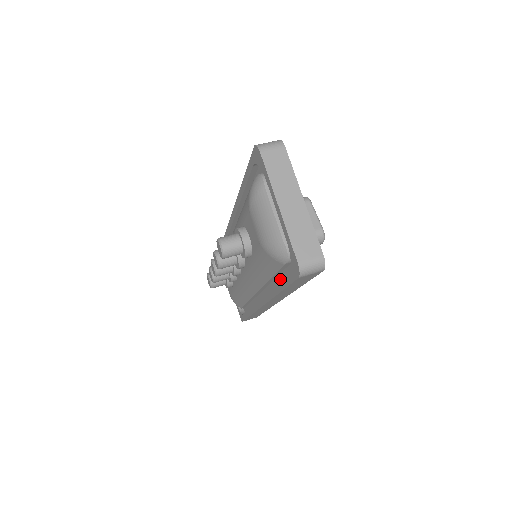
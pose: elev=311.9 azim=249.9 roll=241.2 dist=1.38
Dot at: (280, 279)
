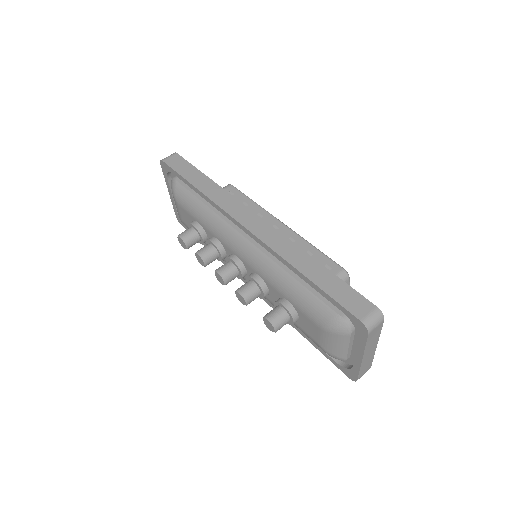
Dot at: occluded
